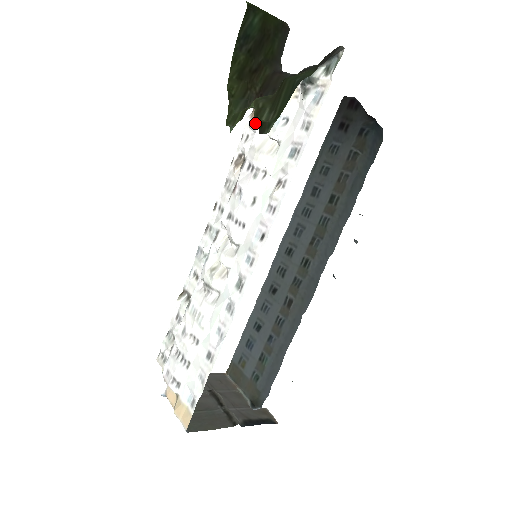
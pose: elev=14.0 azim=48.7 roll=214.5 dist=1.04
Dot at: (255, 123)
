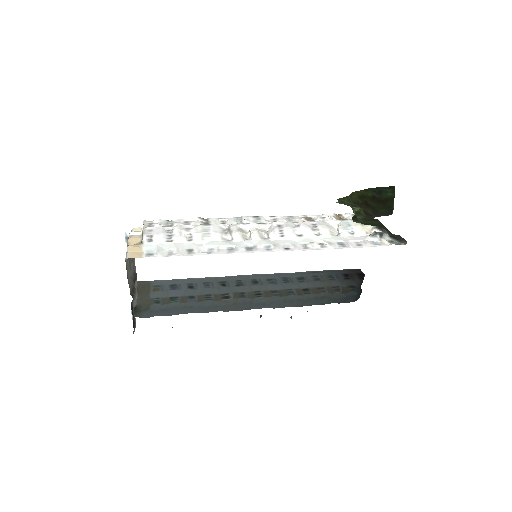
Dot at: (335, 218)
